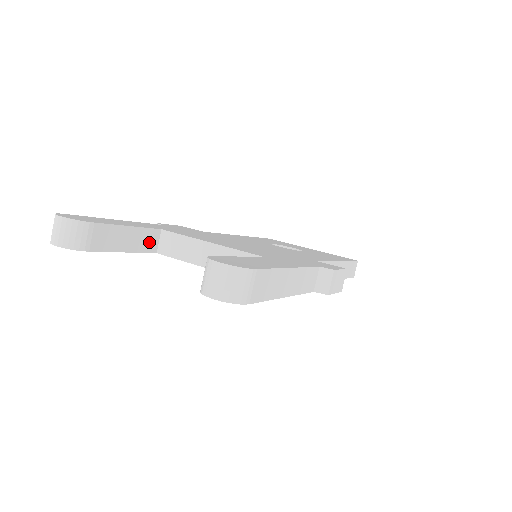
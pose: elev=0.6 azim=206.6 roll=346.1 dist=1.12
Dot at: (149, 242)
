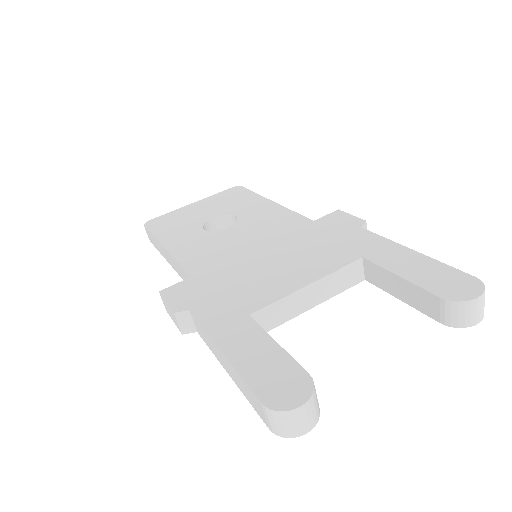
Dot at: occluded
